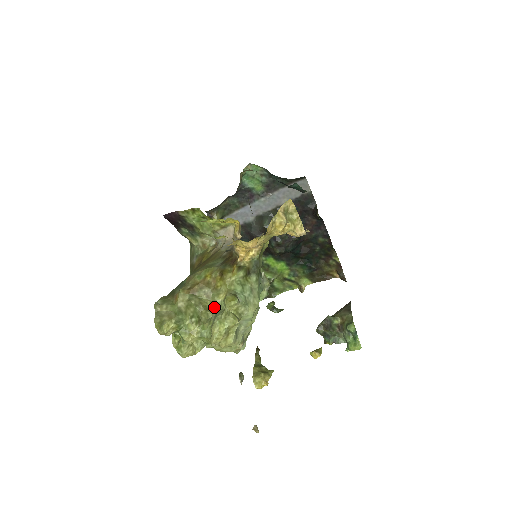
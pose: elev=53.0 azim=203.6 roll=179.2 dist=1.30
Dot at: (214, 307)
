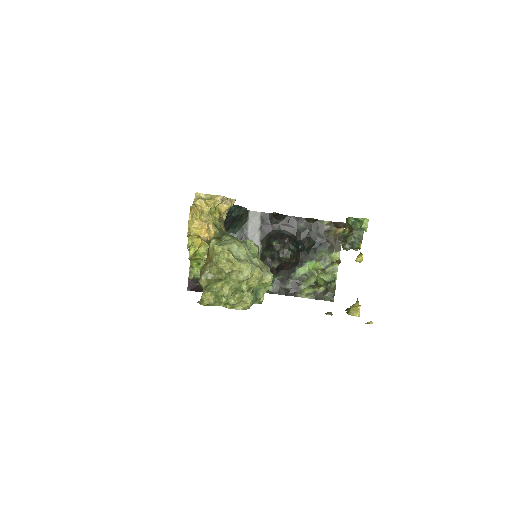
Dot at: occluded
